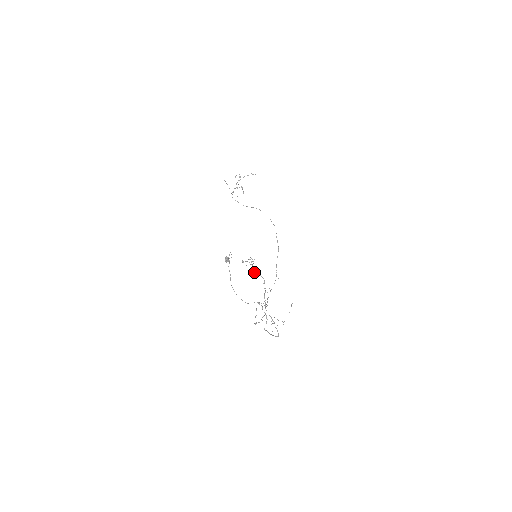
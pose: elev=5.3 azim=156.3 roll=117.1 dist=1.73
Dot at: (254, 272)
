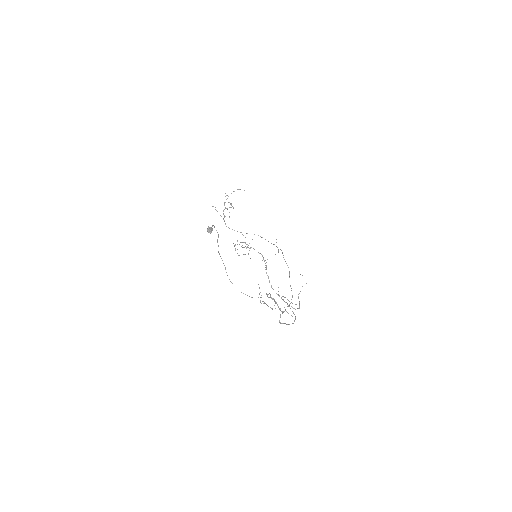
Dot at: (249, 250)
